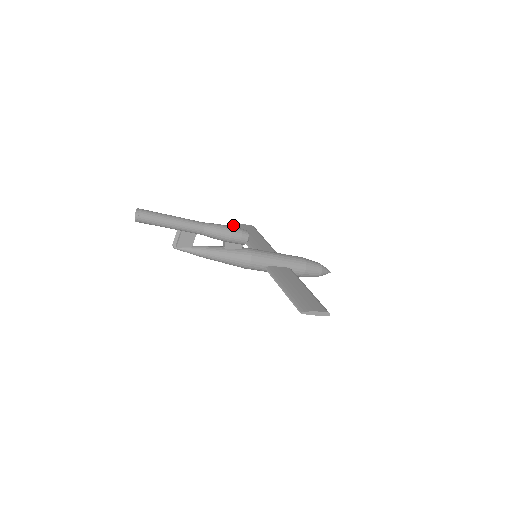
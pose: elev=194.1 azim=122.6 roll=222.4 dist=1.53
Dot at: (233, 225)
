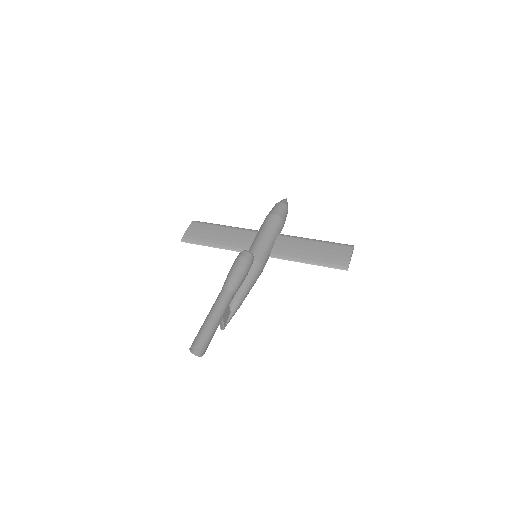
Dot at: (185, 240)
